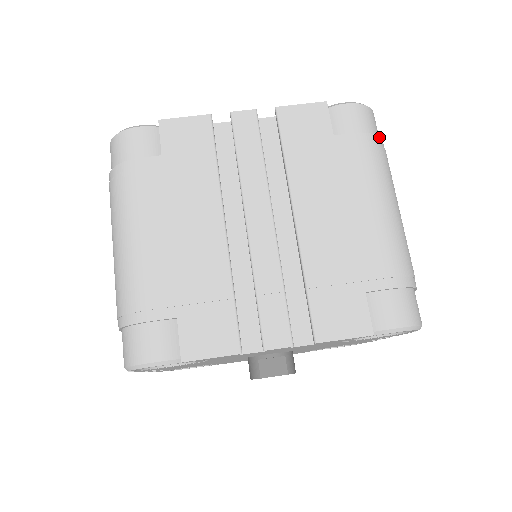
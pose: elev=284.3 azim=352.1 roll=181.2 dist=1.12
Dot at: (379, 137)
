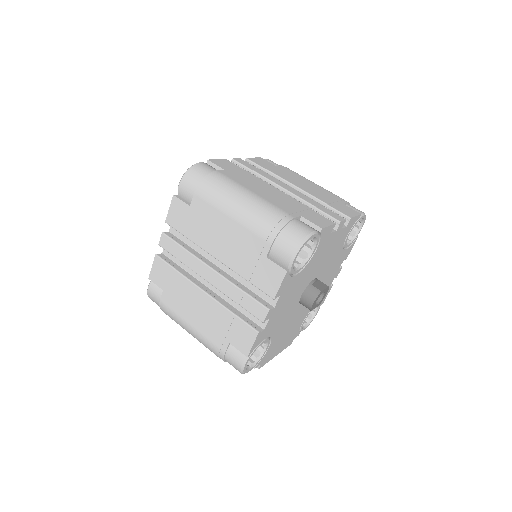
Dot at: occluded
